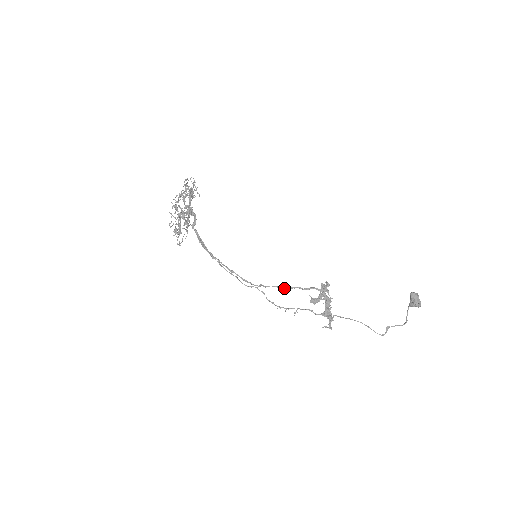
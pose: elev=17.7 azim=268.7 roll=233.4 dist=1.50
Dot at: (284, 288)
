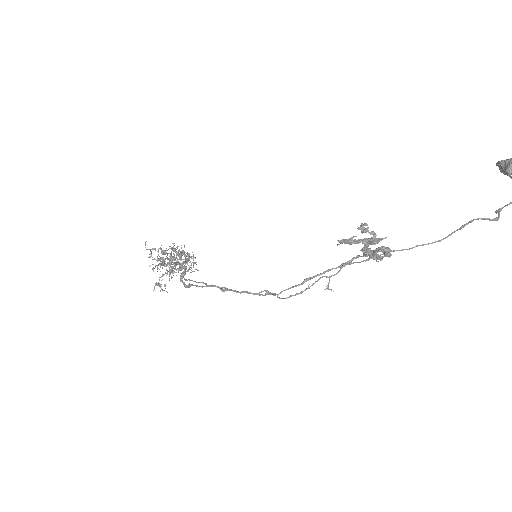
Dot at: (305, 279)
